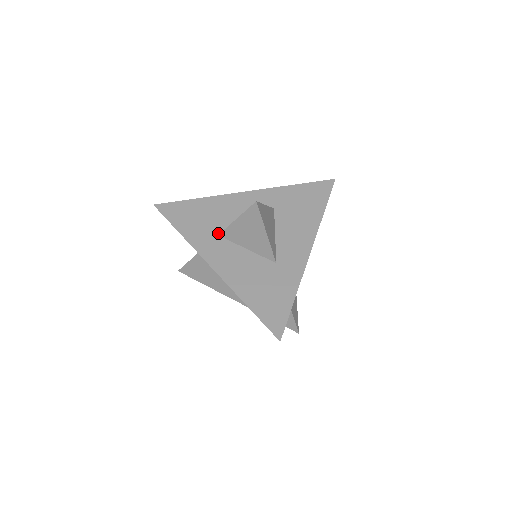
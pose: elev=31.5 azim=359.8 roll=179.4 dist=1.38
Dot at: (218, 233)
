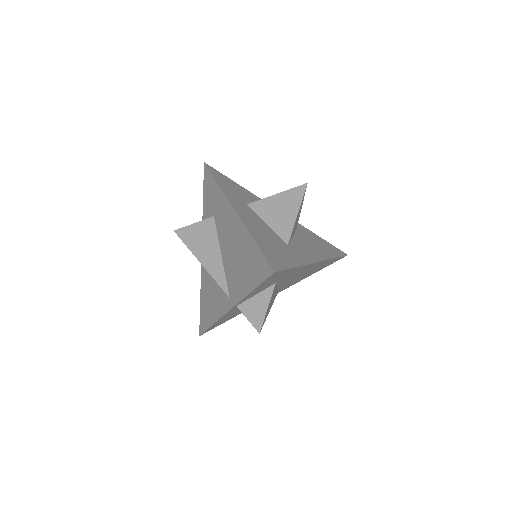
Dot at: (248, 204)
